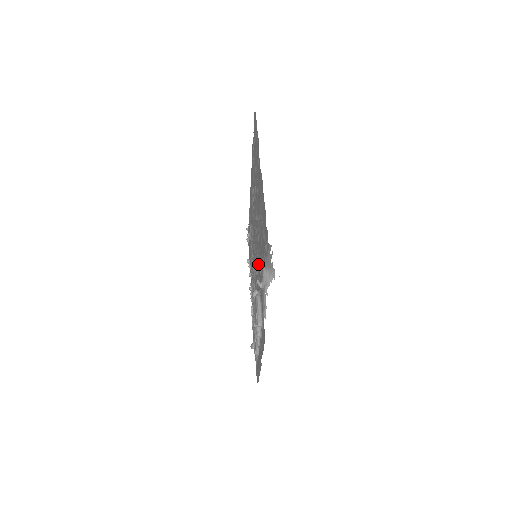
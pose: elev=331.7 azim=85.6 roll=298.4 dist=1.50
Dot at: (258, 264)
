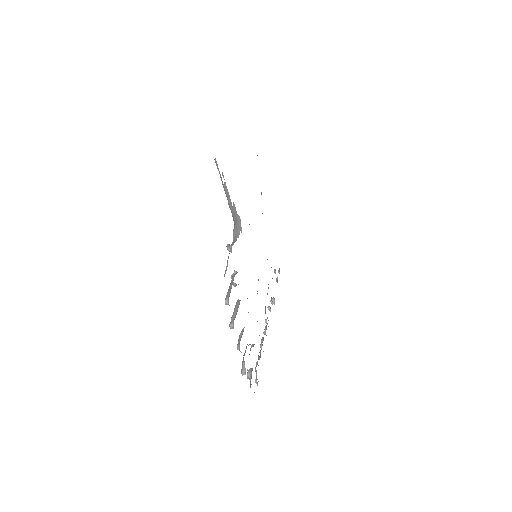
Dot at: occluded
